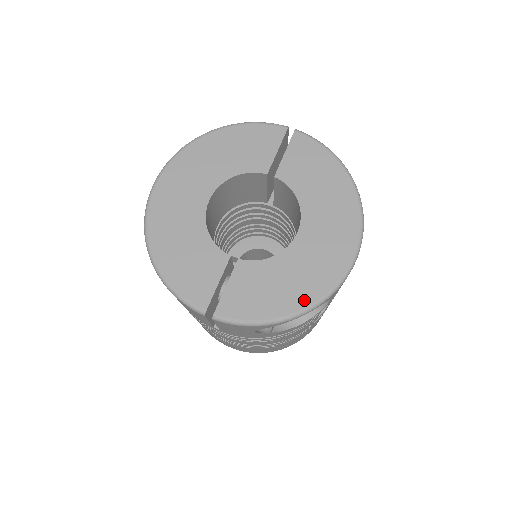
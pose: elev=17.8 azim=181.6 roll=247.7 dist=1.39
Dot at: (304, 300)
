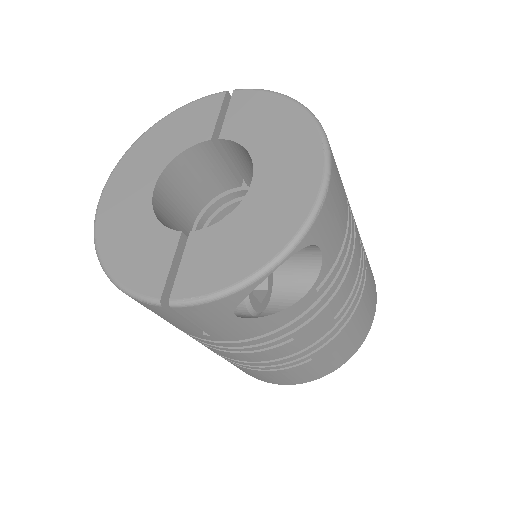
Dot at: (271, 248)
